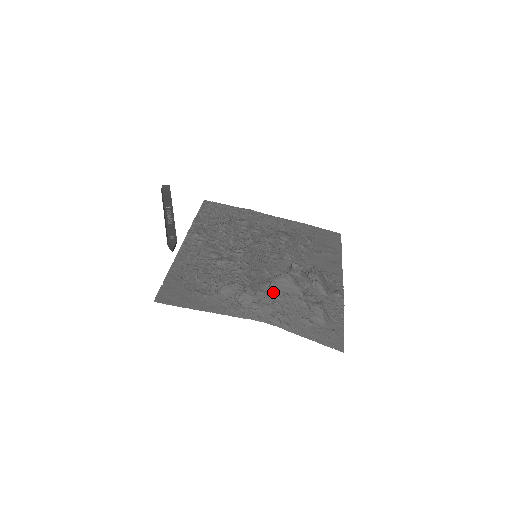
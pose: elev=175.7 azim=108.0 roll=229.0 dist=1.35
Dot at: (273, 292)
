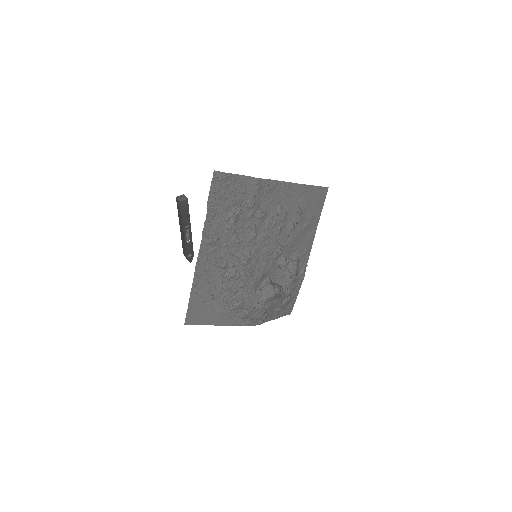
Dot at: (264, 306)
